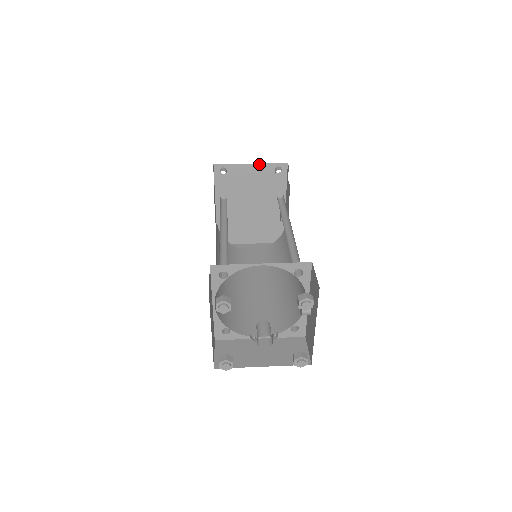
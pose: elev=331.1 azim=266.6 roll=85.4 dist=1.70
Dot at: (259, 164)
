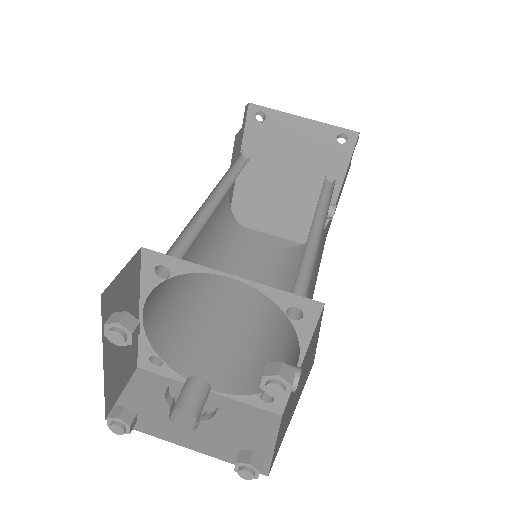
Dot at: (316, 121)
